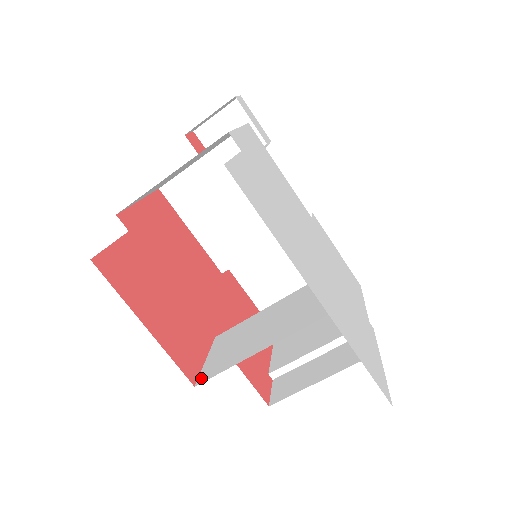
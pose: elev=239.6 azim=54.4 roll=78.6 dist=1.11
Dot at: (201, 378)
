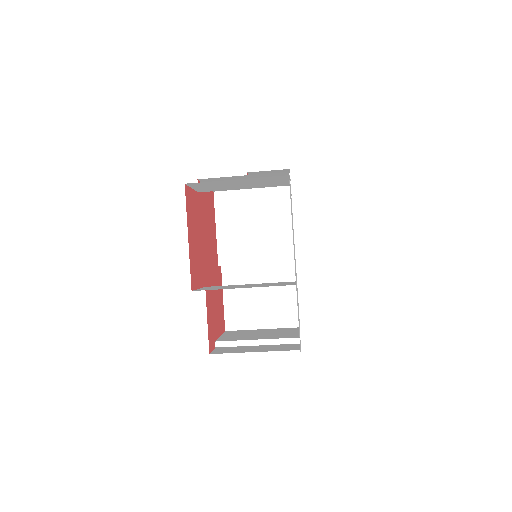
Dot at: (197, 290)
